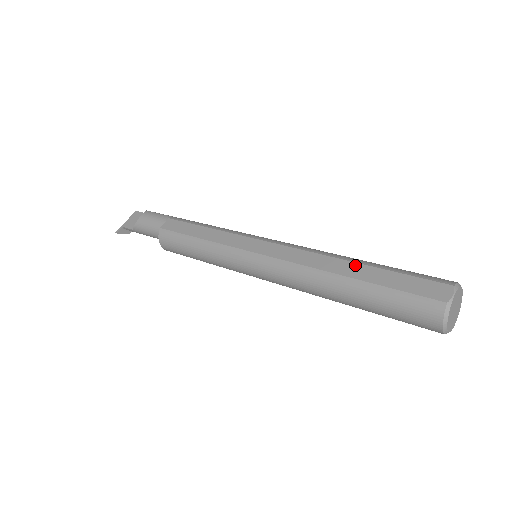
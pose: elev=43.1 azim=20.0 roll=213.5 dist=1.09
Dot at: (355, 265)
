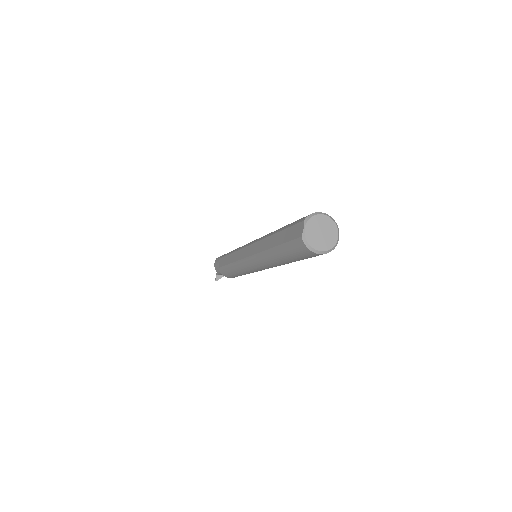
Dot at: (273, 237)
